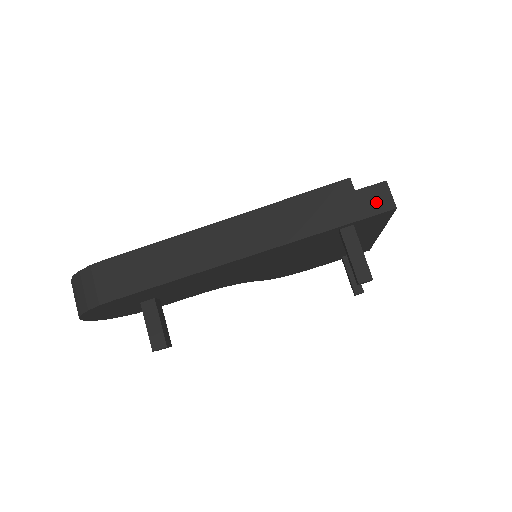
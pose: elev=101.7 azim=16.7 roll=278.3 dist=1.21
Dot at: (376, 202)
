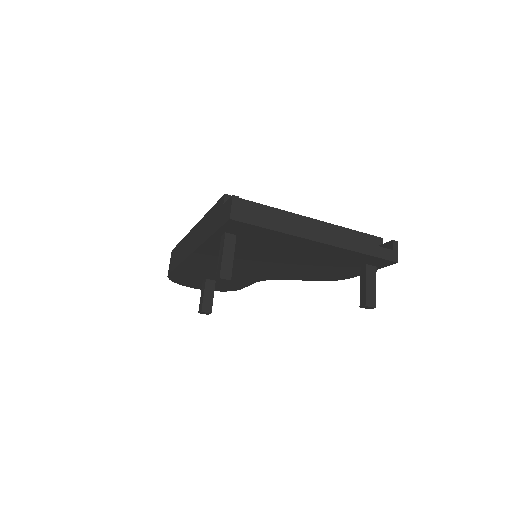
Dot at: (226, 214)
